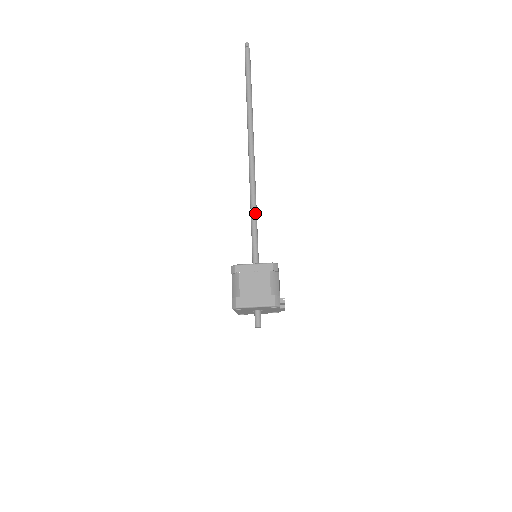
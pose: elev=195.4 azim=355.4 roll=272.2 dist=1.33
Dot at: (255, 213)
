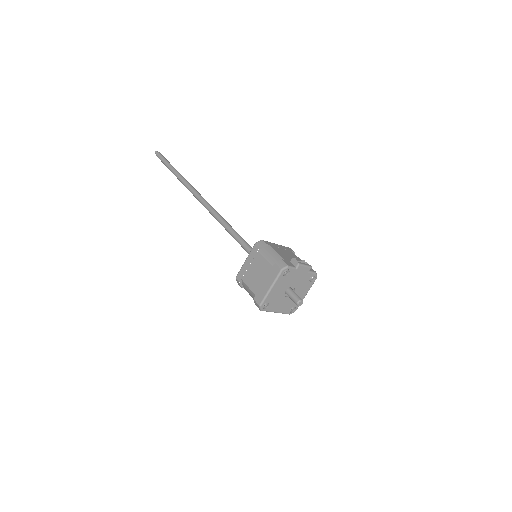
Dot at: (231, 230)
